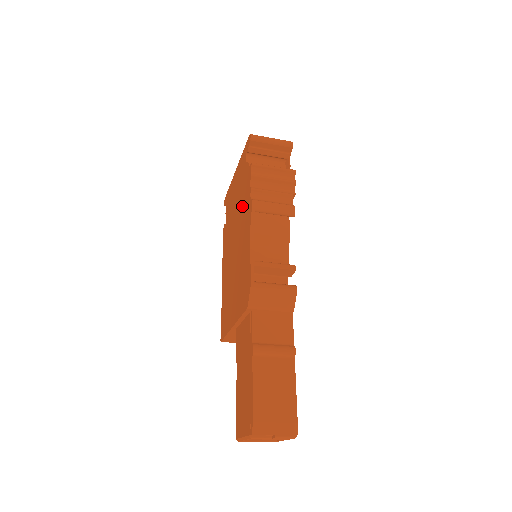
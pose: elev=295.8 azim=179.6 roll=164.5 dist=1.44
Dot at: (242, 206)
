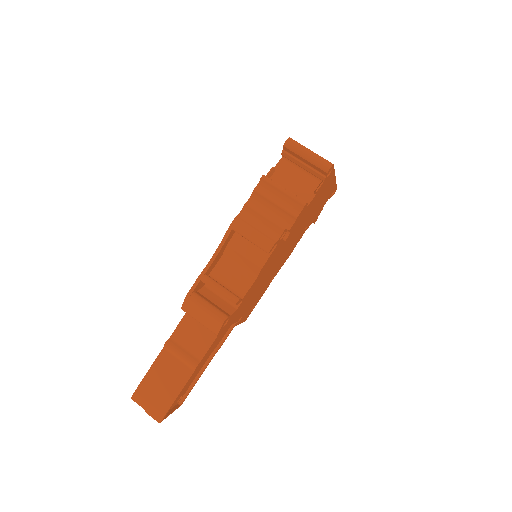
Dot at: occluded
